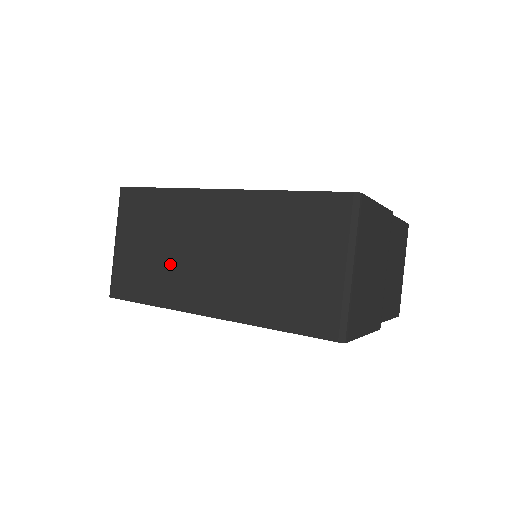
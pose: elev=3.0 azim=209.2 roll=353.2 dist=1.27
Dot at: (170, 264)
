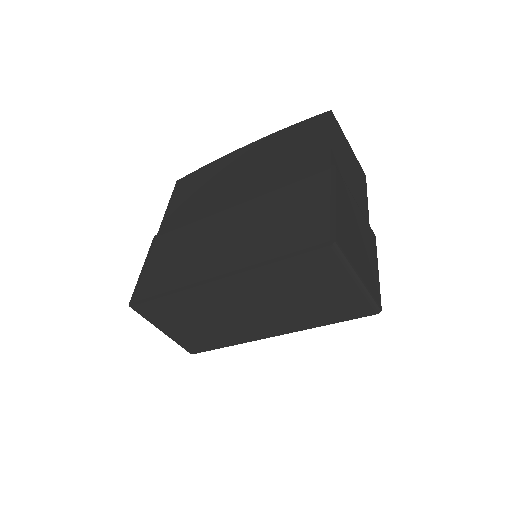
Dot at: (220, 326)
